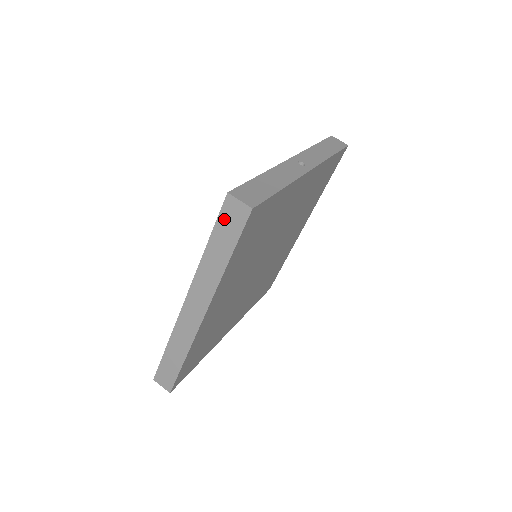
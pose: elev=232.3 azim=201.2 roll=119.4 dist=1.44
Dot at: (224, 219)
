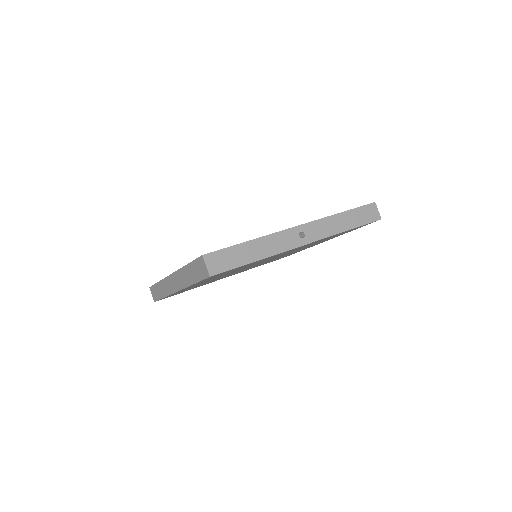
Dot at: (197, 264)
